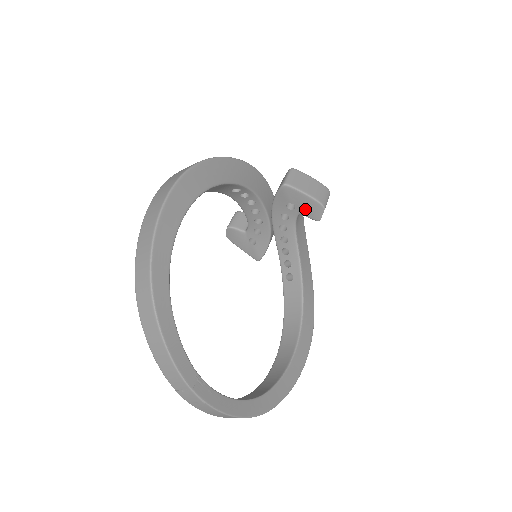
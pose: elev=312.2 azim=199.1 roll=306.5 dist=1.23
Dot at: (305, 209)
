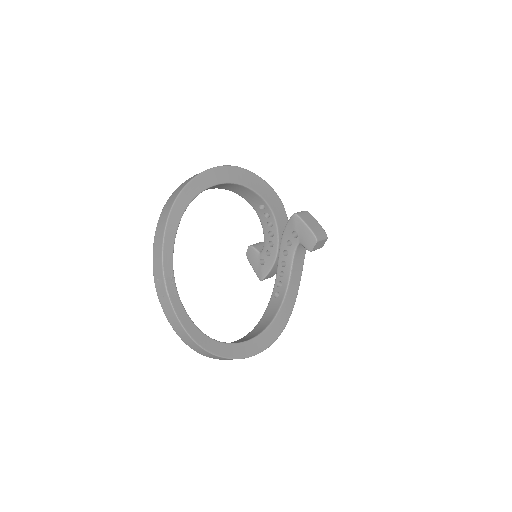
Dot at: (304, 239)
